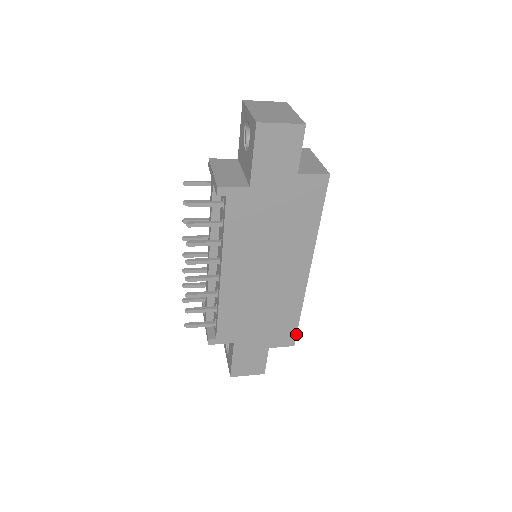
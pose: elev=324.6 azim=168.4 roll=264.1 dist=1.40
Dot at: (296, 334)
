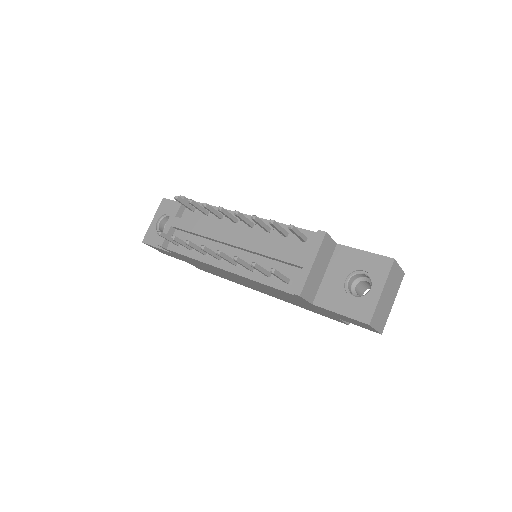
Dot at: (211, 273)
